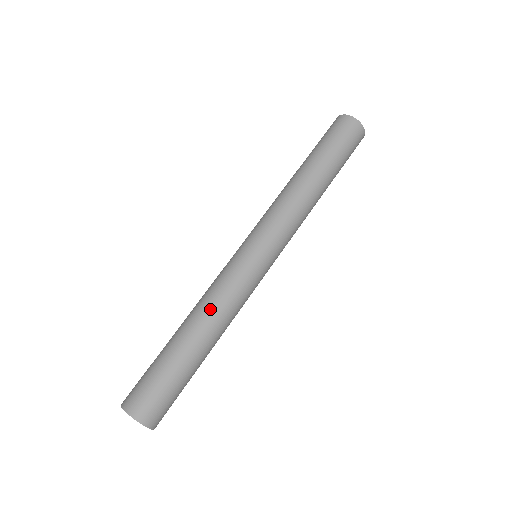
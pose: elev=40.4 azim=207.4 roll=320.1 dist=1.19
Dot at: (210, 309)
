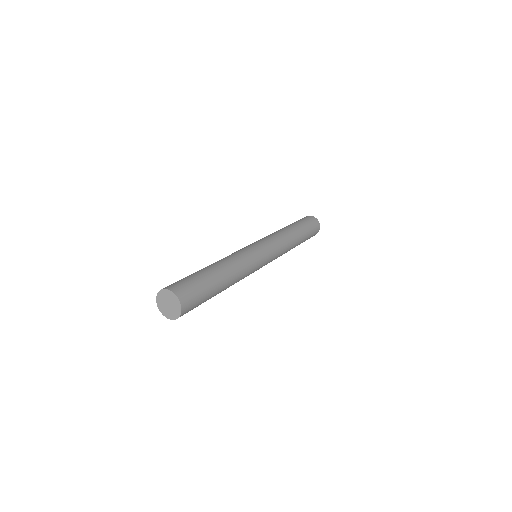
Dot at: (238, 269)
